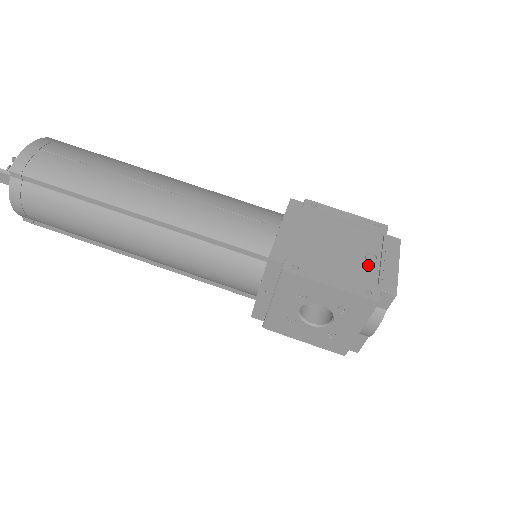
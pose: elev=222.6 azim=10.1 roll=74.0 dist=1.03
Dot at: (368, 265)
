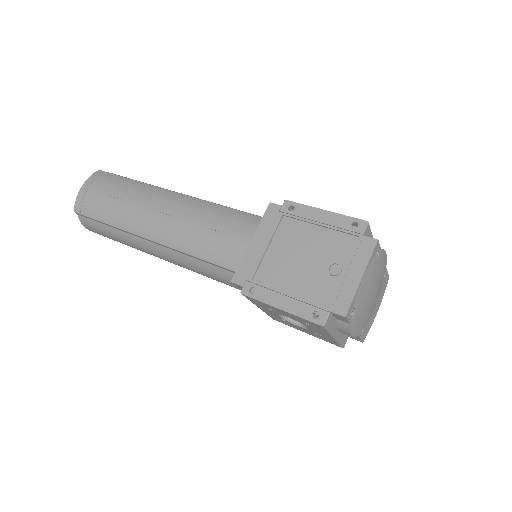
Dot at: (328, 279)
